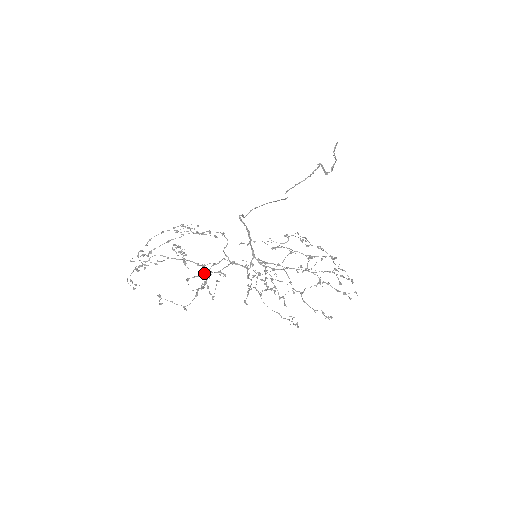
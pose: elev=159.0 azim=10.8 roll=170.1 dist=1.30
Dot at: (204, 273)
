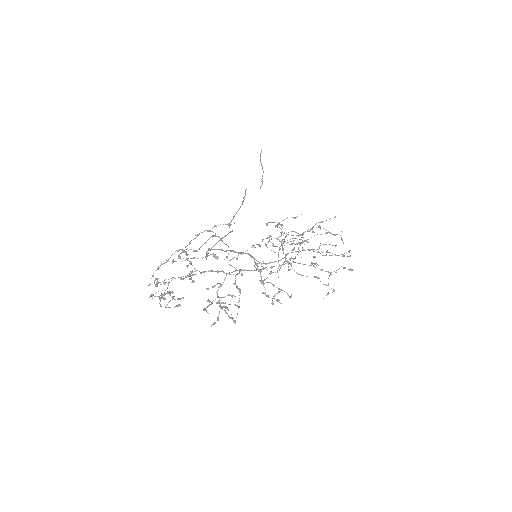
Dot at: (215, 299)
